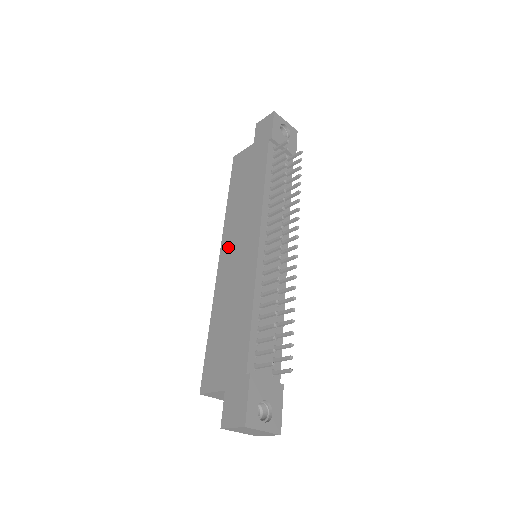
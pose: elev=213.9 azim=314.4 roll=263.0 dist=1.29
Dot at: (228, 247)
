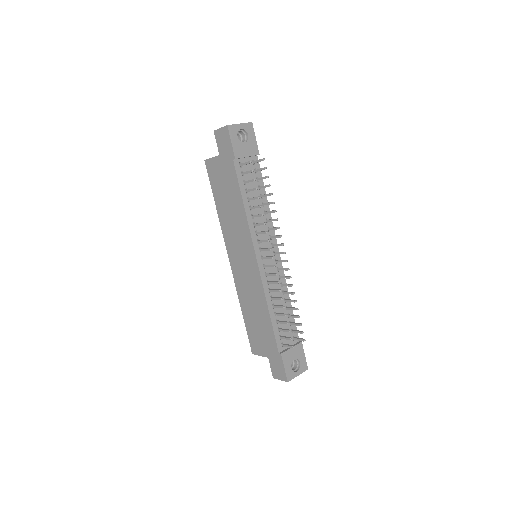
Dot at: (233, 255)
